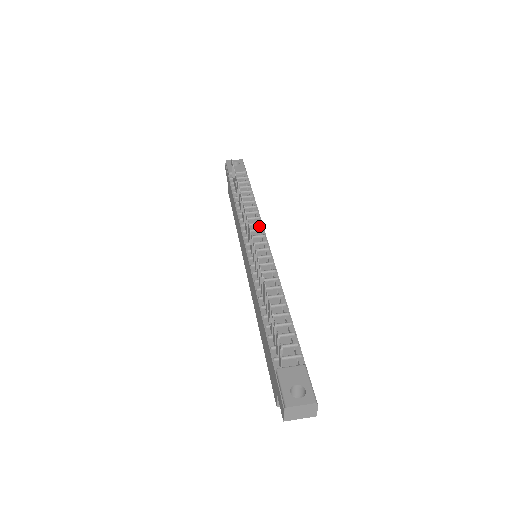
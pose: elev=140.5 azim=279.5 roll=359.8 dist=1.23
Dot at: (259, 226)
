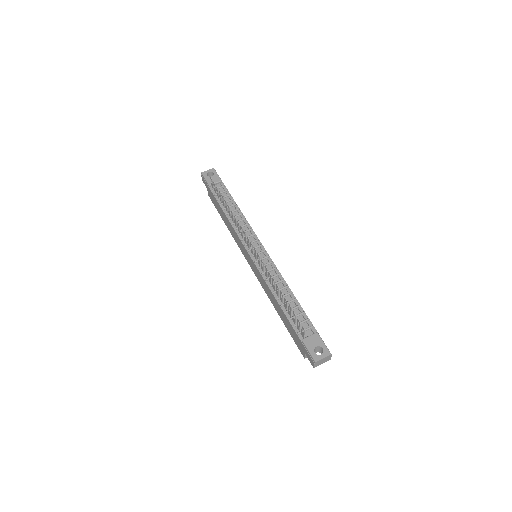
Dot at: (251, 232)
